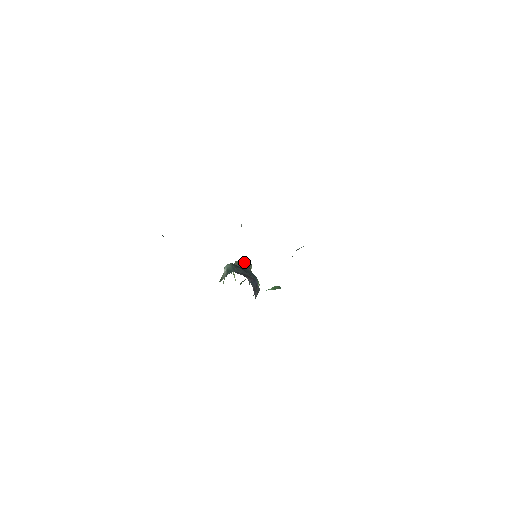
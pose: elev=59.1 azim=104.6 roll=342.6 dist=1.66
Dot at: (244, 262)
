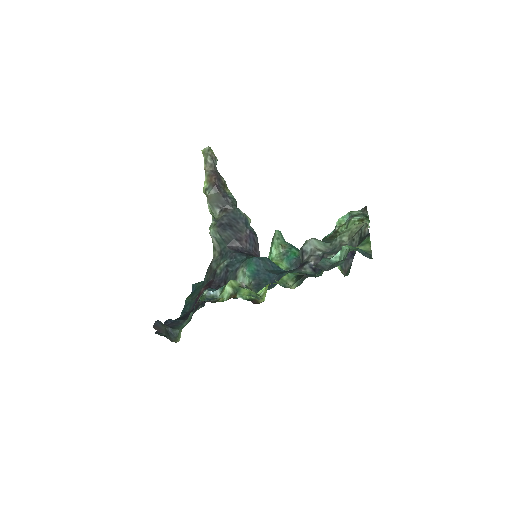
Dot at: (218, 194)
